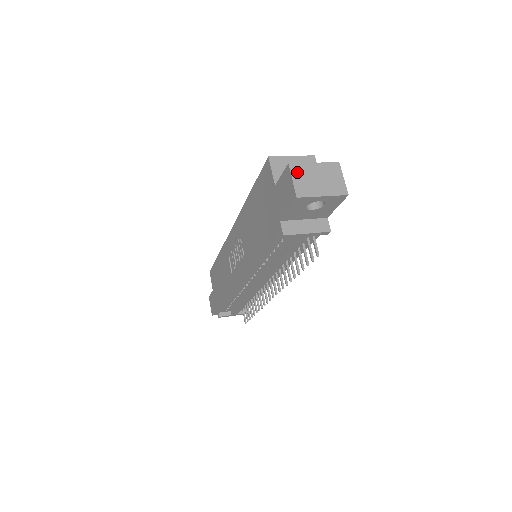
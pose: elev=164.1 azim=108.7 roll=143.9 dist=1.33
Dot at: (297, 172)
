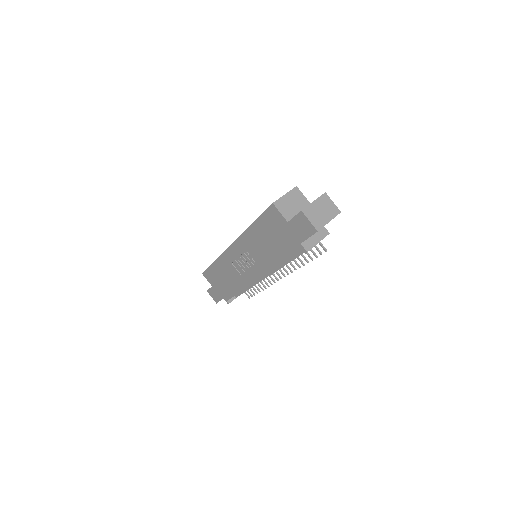
Dot at: (309, 214)
